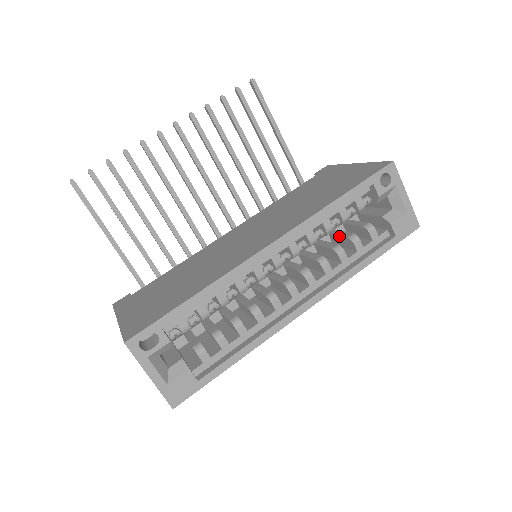
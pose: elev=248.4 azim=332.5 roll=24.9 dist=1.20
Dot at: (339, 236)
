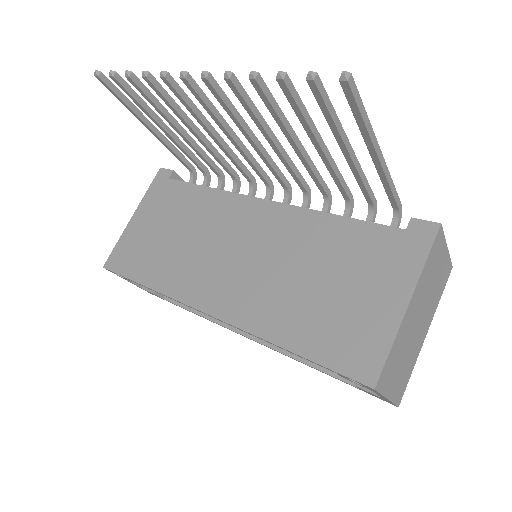
Dot at: occluded
